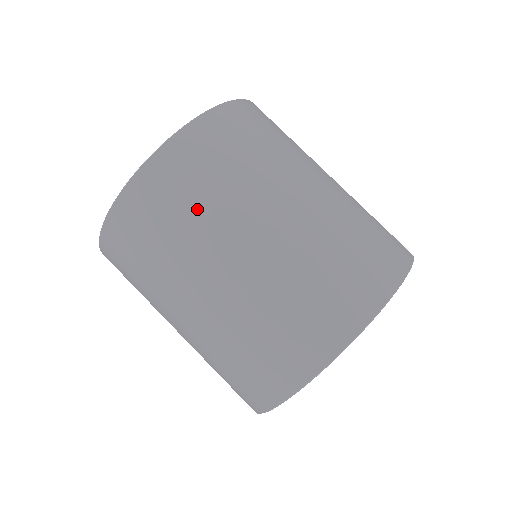
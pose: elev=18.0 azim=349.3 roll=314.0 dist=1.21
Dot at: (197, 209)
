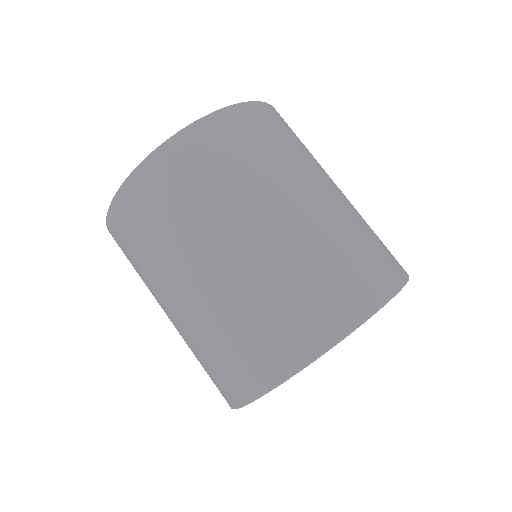
Dot at: (138, 270)
